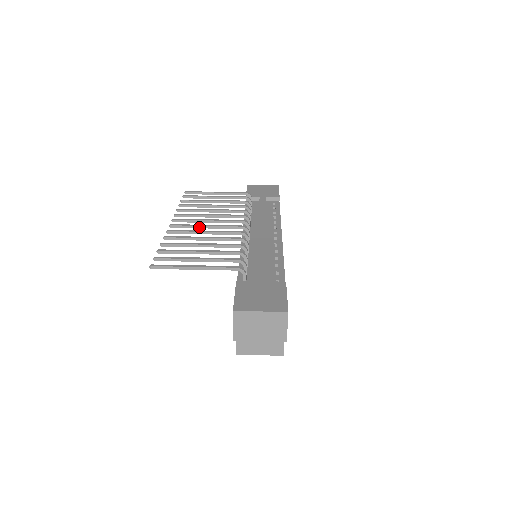
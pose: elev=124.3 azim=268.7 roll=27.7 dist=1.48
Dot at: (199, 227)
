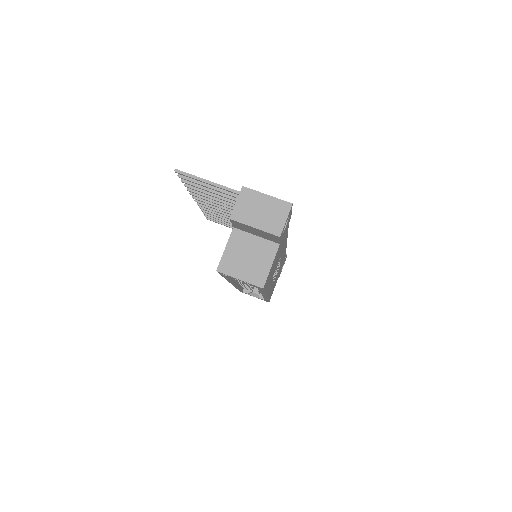
Dot at: (218, 206)
